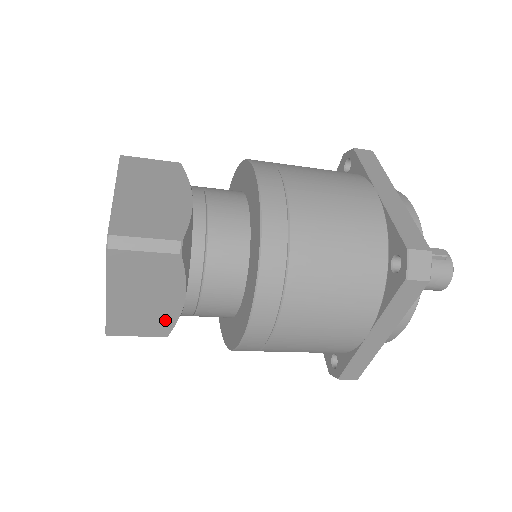
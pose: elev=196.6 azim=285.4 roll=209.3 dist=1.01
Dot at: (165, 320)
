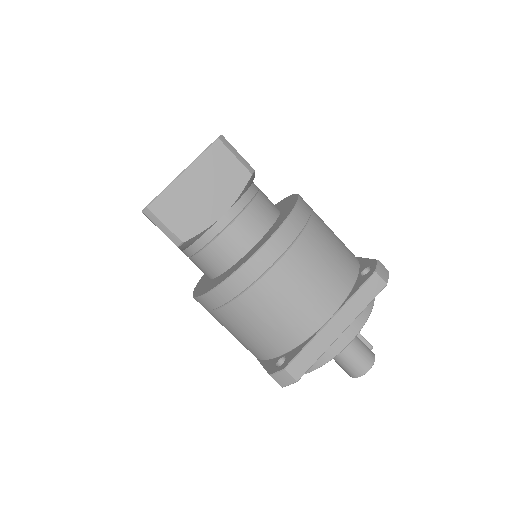
Dot at: (197, 223)
